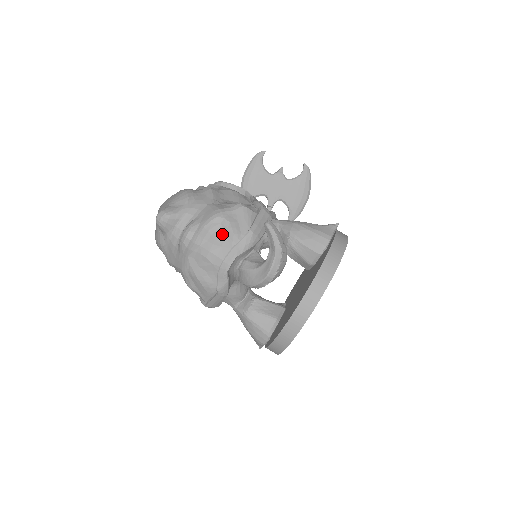
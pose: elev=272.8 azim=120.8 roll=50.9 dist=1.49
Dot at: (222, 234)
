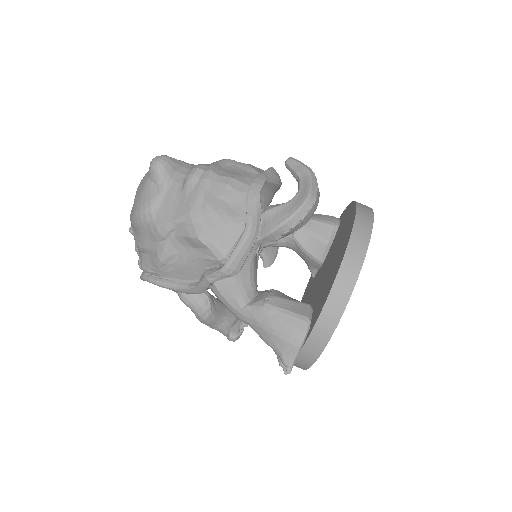
Dot at: (240, 170)
